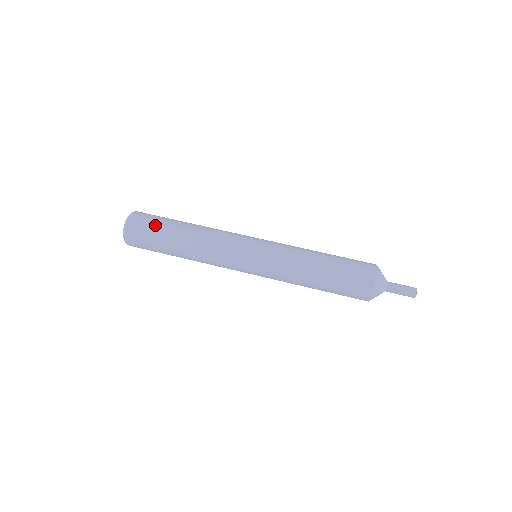
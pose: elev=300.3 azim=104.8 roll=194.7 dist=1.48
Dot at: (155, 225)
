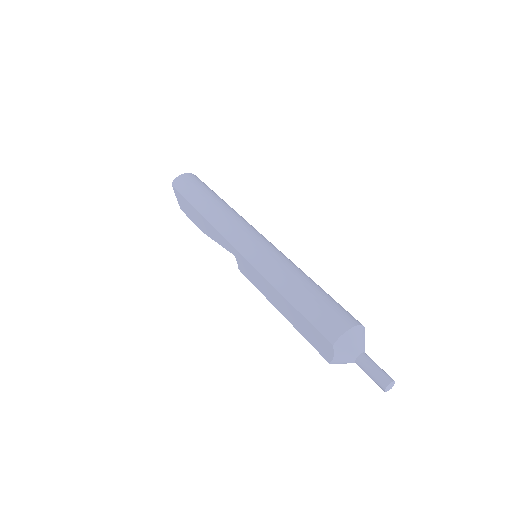
Dot at: occluded
